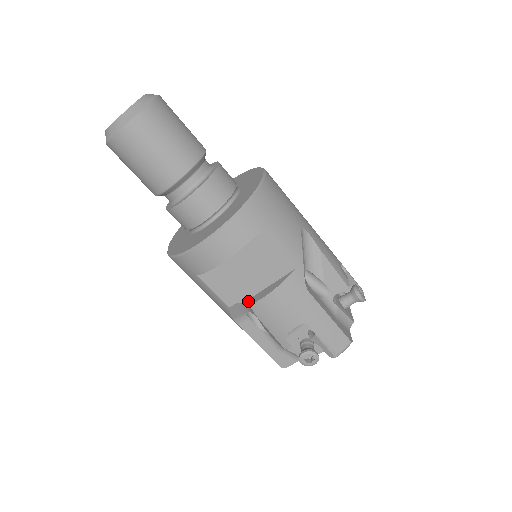
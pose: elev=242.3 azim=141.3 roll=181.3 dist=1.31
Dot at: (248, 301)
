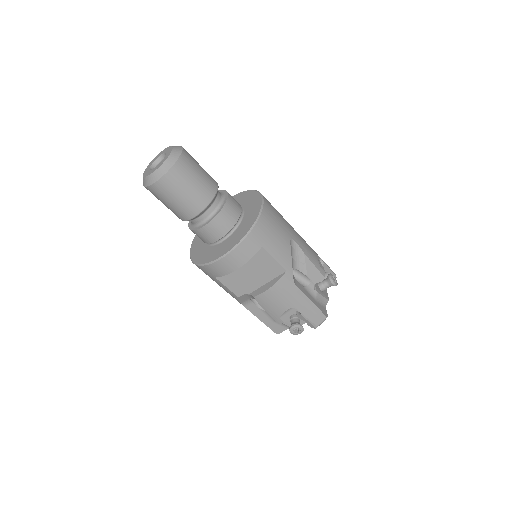
Dot at: (252, 293)
